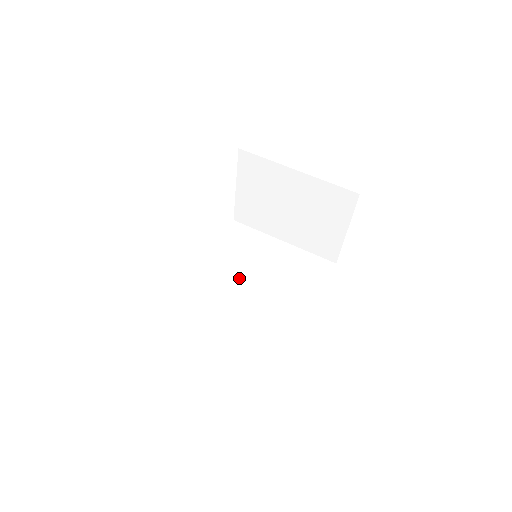
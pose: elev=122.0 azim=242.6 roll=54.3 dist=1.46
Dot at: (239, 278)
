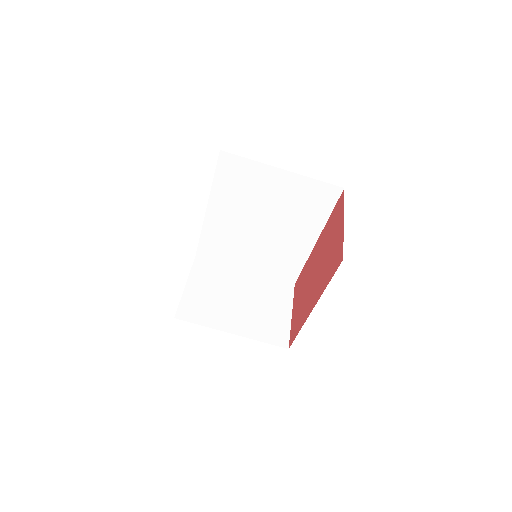
Dot at: (248, 218)
